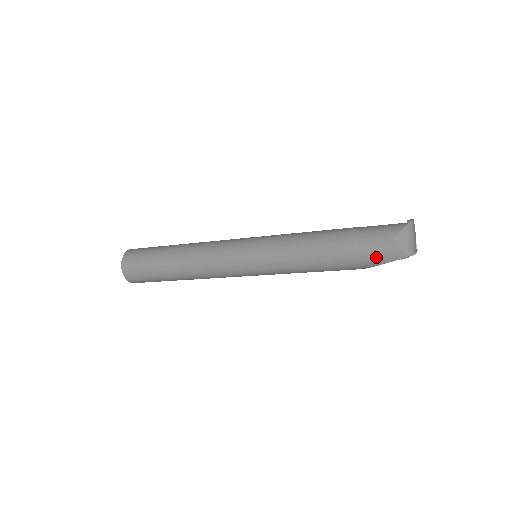
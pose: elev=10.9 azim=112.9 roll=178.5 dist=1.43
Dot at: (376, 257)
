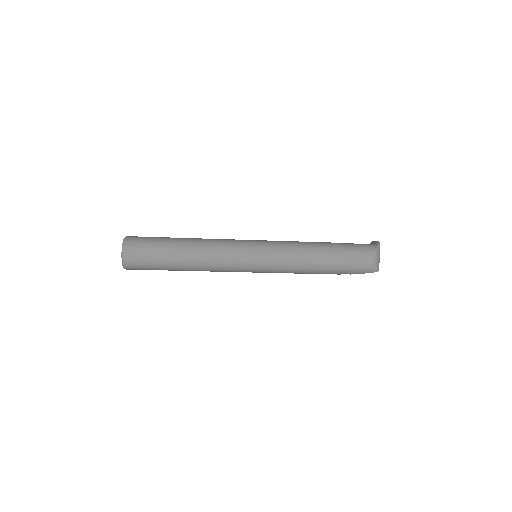
Dot at: (356, 270)
